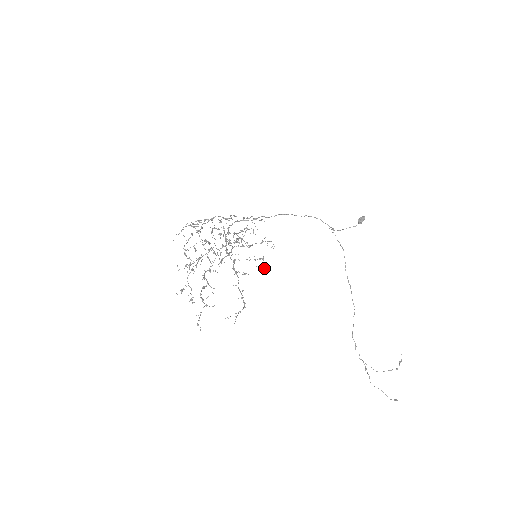
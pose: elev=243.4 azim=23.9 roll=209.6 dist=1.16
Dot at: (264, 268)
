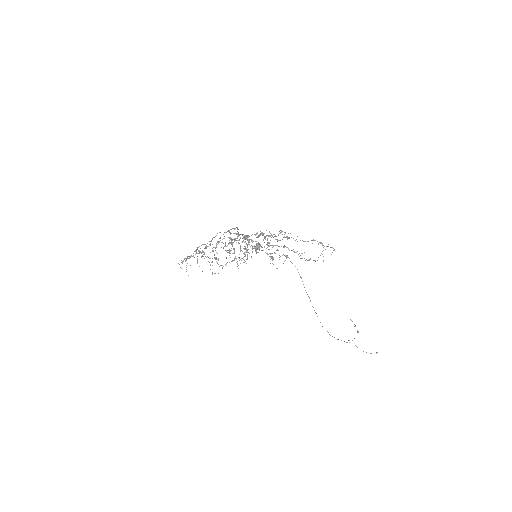
Dot at: occluded
